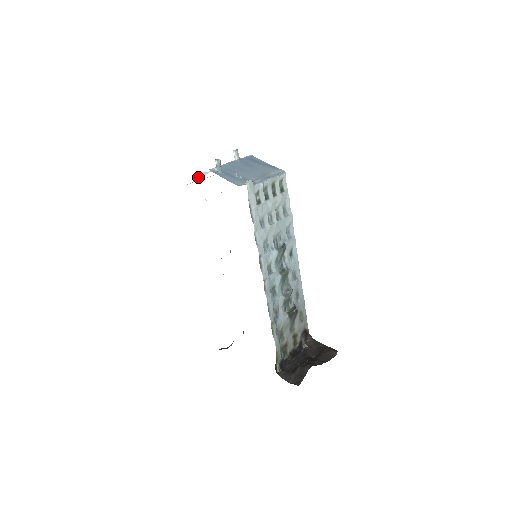
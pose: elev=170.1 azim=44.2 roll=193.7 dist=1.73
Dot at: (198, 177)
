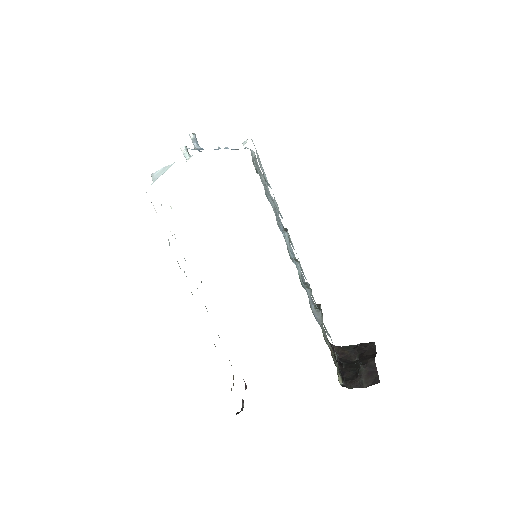
Dot at: (158, 176)
